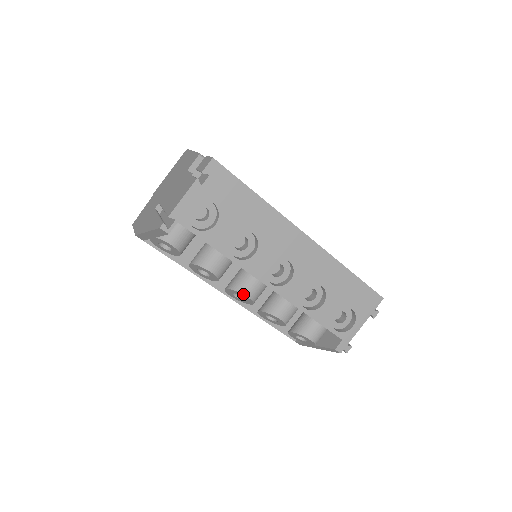
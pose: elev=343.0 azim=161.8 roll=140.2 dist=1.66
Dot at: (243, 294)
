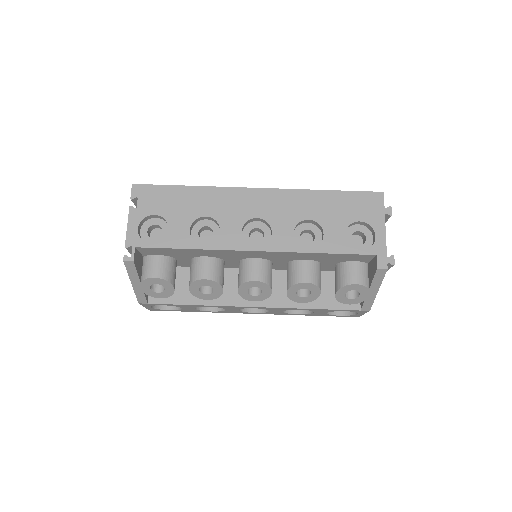
Dot at: (249, 281)
